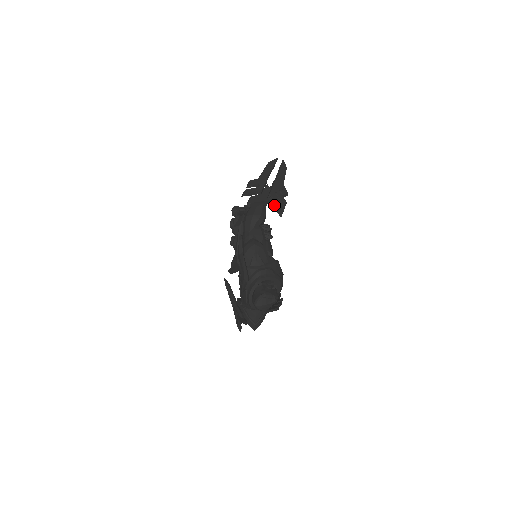
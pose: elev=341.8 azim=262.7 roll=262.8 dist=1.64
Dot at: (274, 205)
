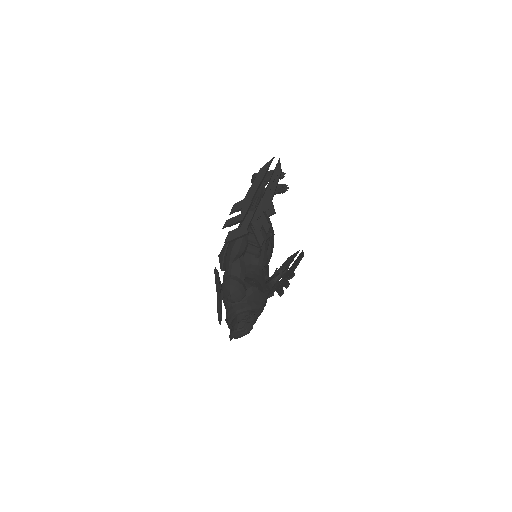
Dot at: (254, 235)
